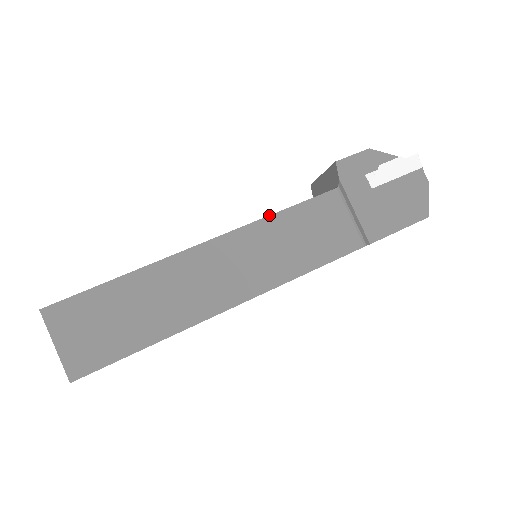
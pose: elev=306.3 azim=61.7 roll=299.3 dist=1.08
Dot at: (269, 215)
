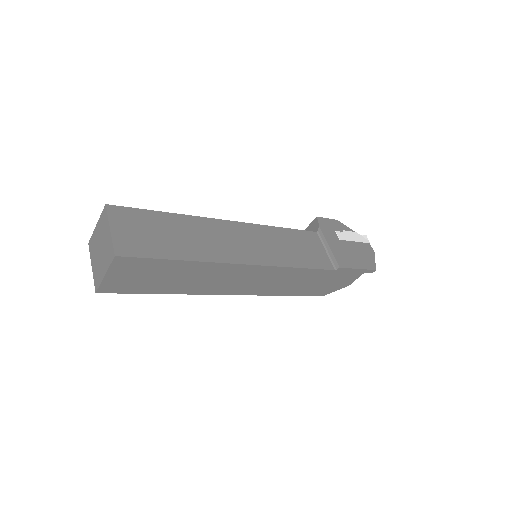
Dot at: (273, 226)
